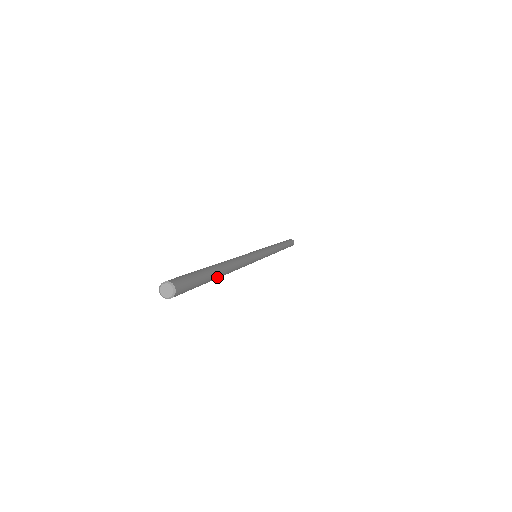
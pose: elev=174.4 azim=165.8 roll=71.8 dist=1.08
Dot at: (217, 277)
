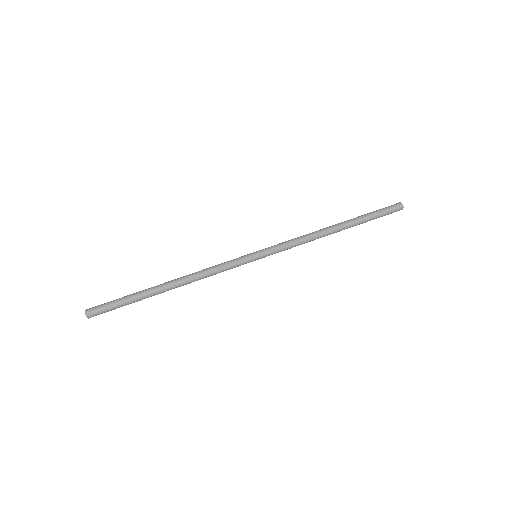
Dot at: occluded
